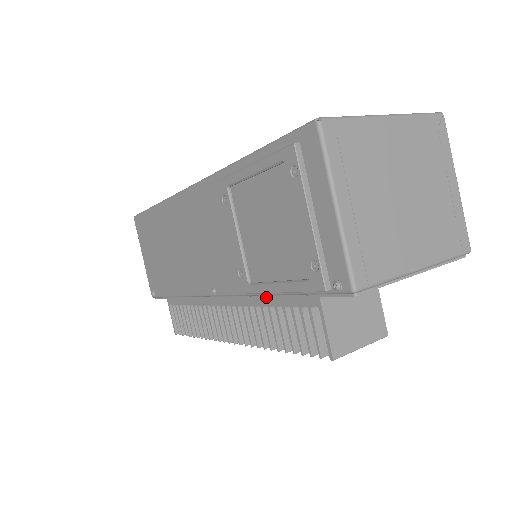
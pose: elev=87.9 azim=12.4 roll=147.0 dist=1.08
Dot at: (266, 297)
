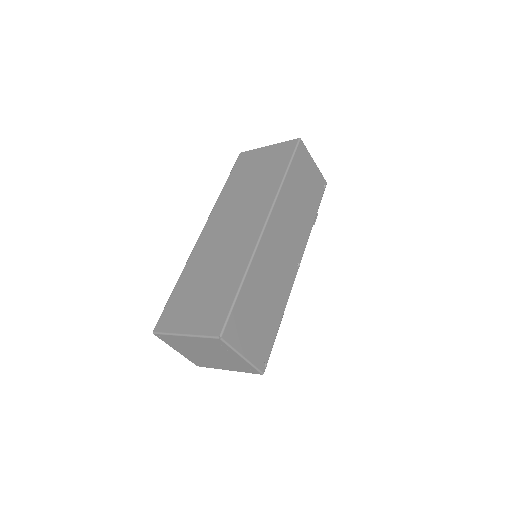
Dot at: occluded
